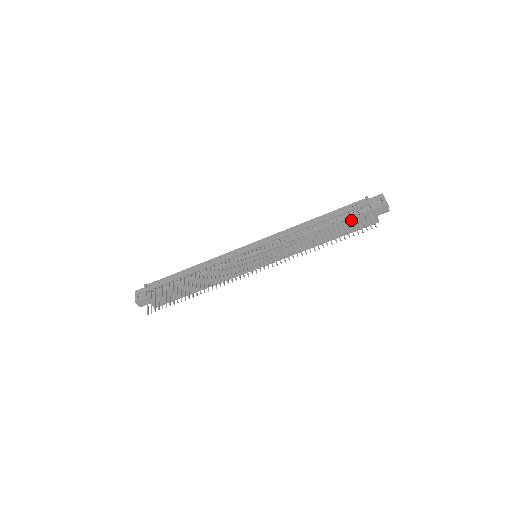
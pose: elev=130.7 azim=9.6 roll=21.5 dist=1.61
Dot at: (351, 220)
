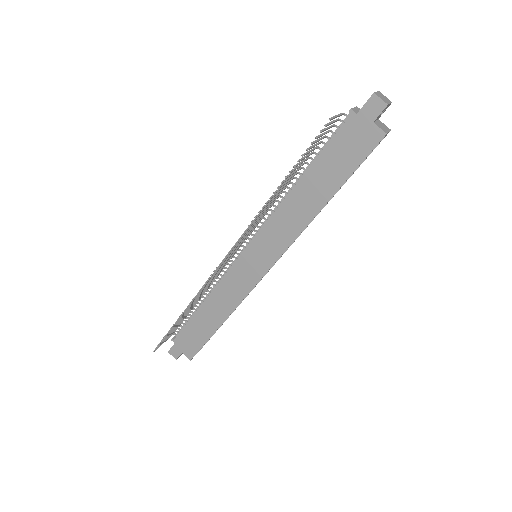
Dot at: (335, 147)
